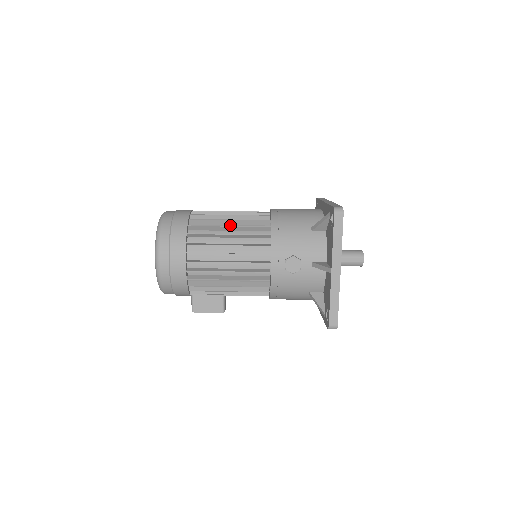
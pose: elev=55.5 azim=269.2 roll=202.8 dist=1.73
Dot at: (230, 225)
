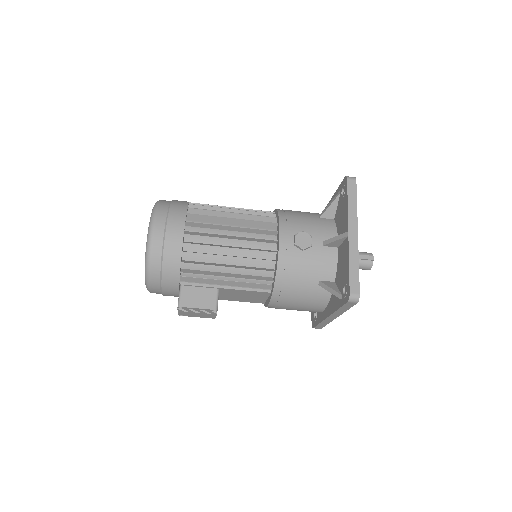
Dot at: occluded
